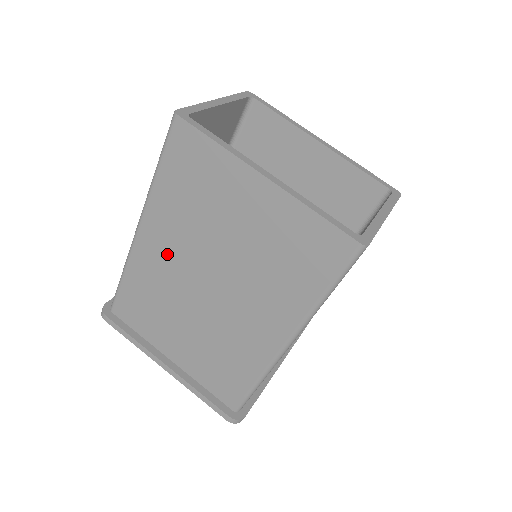
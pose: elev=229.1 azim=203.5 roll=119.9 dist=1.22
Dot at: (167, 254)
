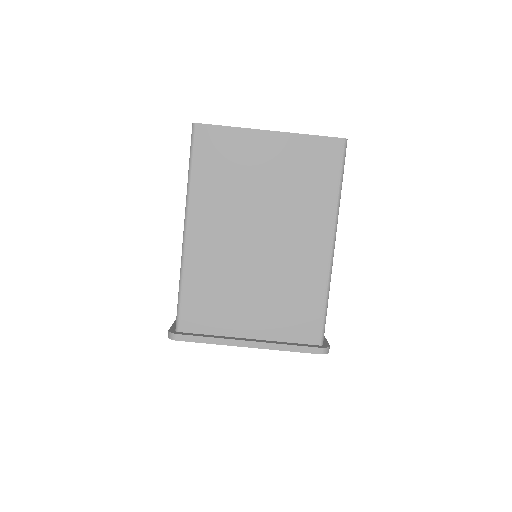
Dot at: (217, 234)
